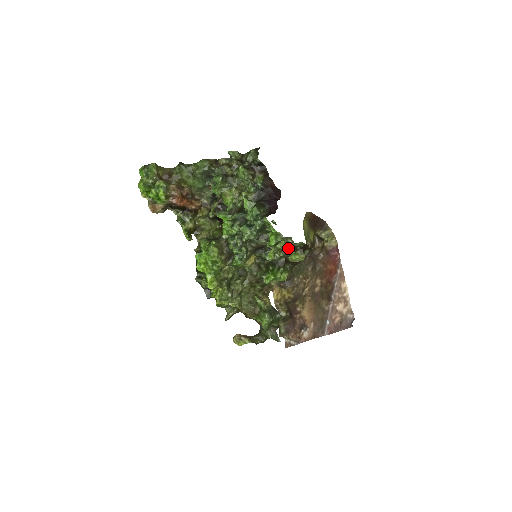
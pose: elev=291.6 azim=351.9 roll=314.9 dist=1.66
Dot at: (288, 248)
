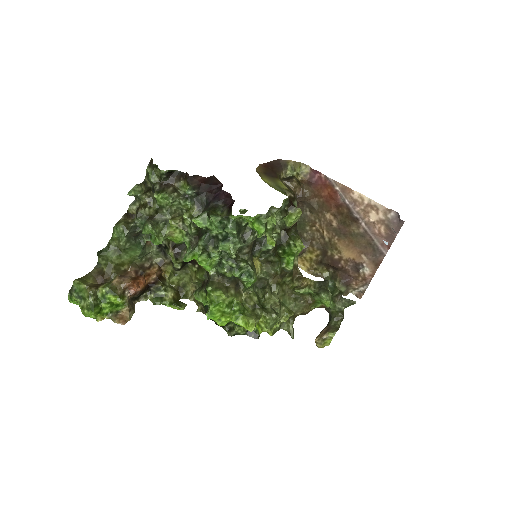
Dot at: (278, 219)
